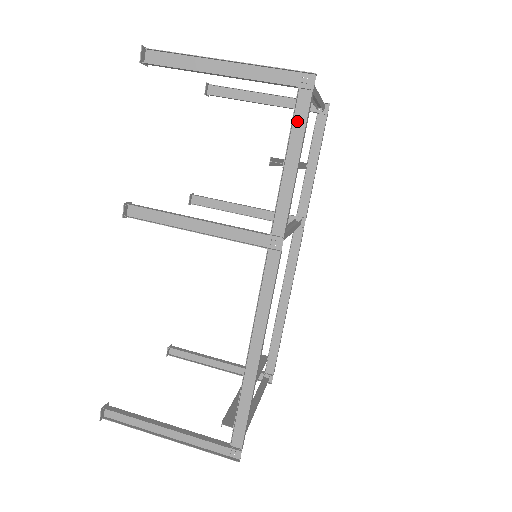
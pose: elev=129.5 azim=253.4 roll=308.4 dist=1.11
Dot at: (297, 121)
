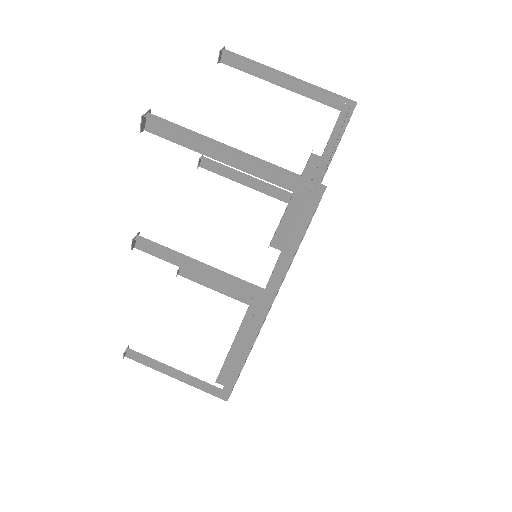
Dot at: (300, 221)
